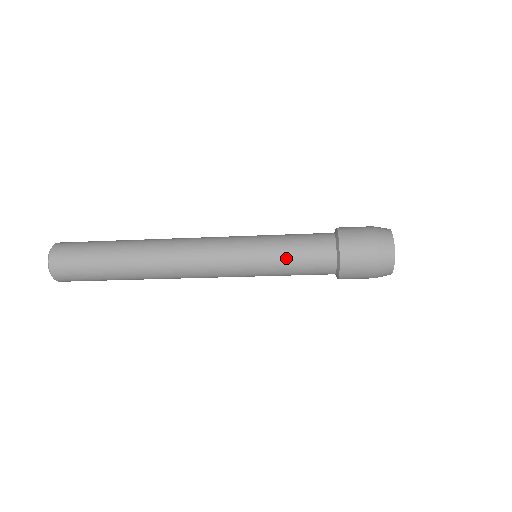
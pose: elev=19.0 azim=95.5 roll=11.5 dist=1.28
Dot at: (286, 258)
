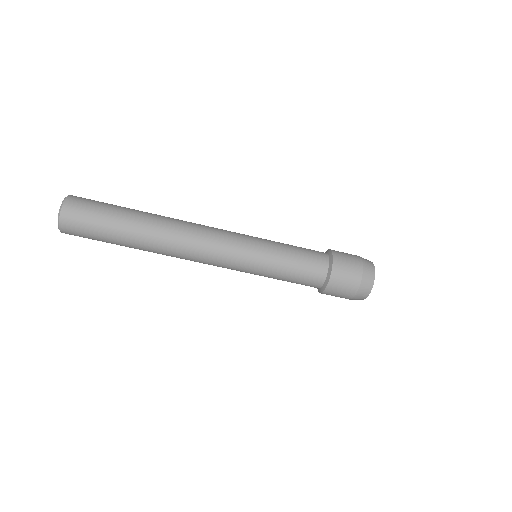
Dot at: (287, 245)
